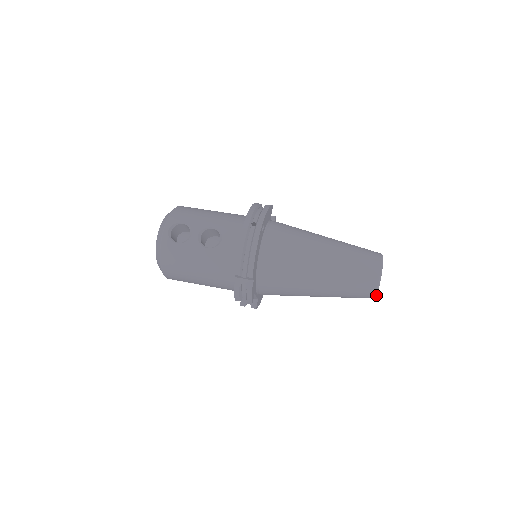
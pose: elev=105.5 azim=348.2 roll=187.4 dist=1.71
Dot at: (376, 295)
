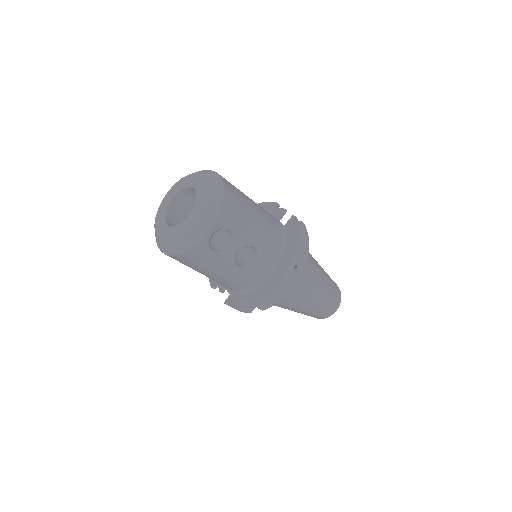
Dot at: occluded
